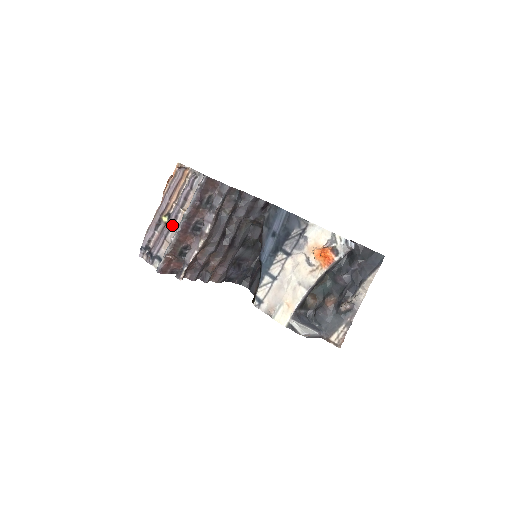
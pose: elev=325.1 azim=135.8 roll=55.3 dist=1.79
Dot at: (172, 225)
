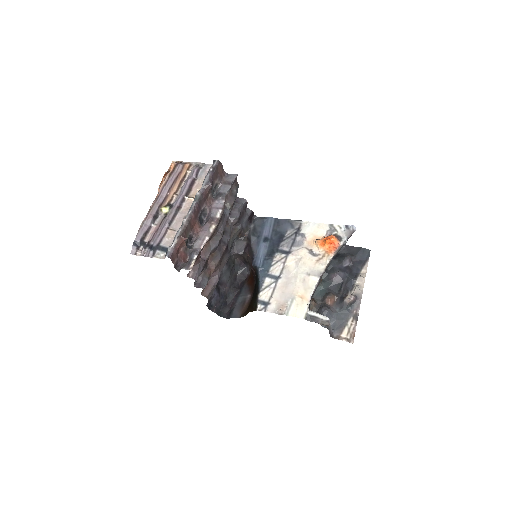
Dot at: (176, 213)
